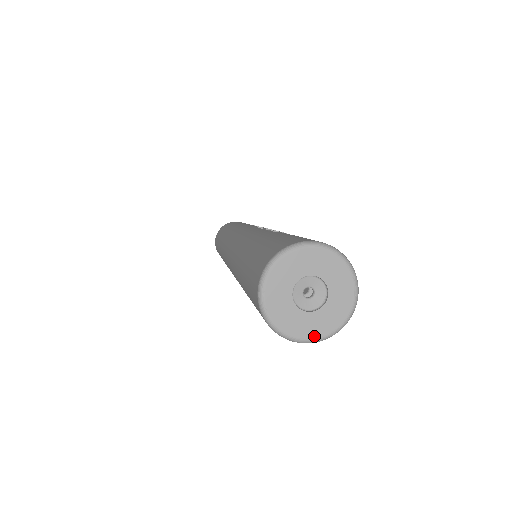
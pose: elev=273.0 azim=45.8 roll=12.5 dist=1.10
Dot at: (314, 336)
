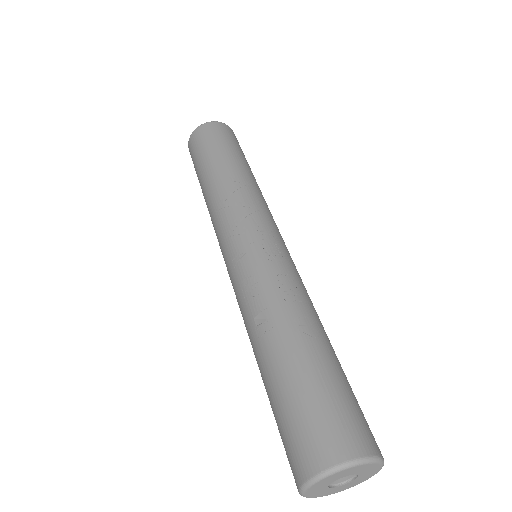
Dot at: occluded
